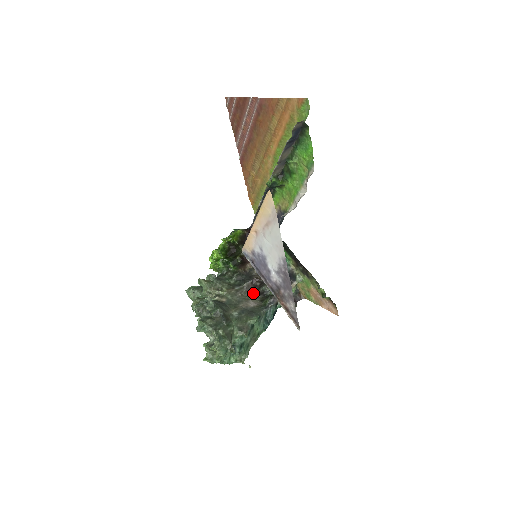
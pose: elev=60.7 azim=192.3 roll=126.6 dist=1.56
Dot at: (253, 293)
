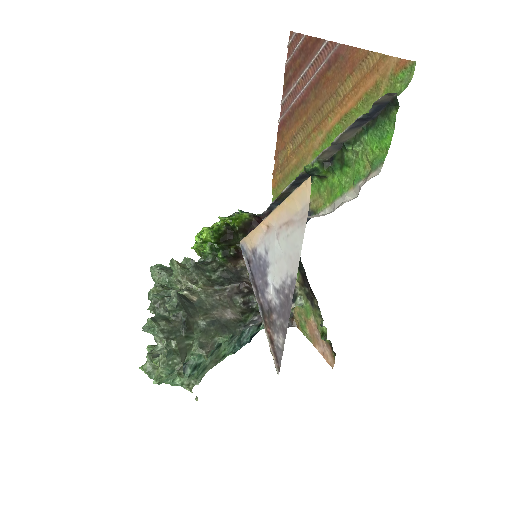
Dot at: (235, 300)
